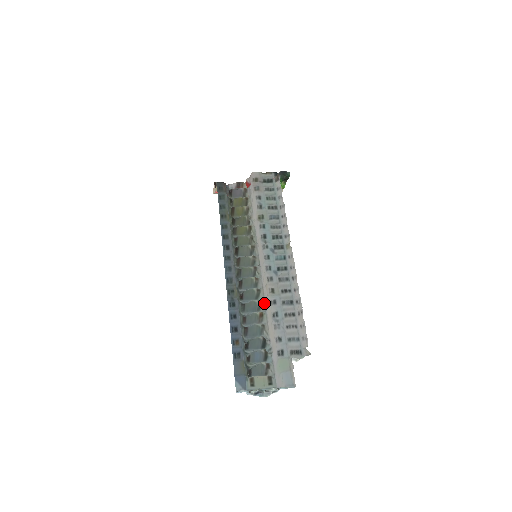
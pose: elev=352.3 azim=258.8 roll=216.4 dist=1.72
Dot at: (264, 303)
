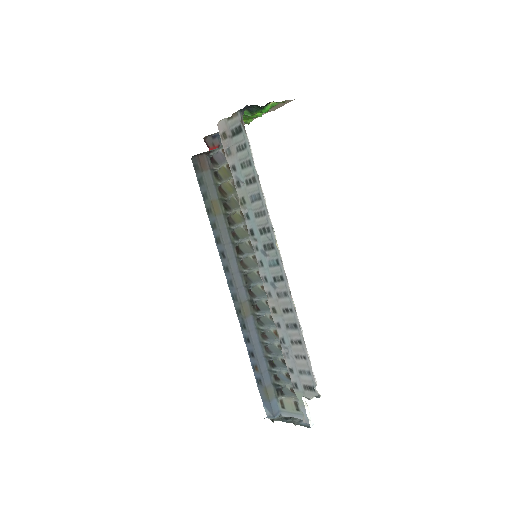
Dot at: occluded
